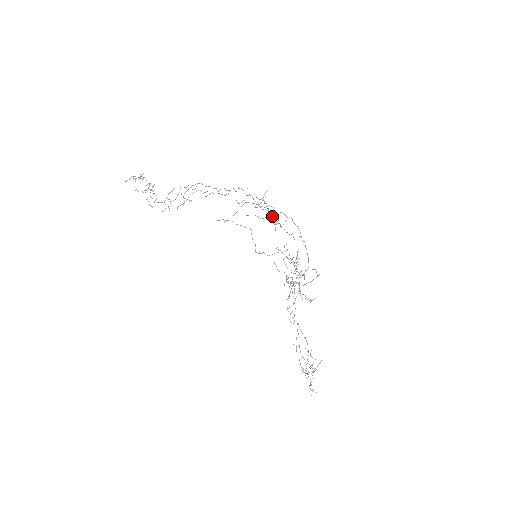
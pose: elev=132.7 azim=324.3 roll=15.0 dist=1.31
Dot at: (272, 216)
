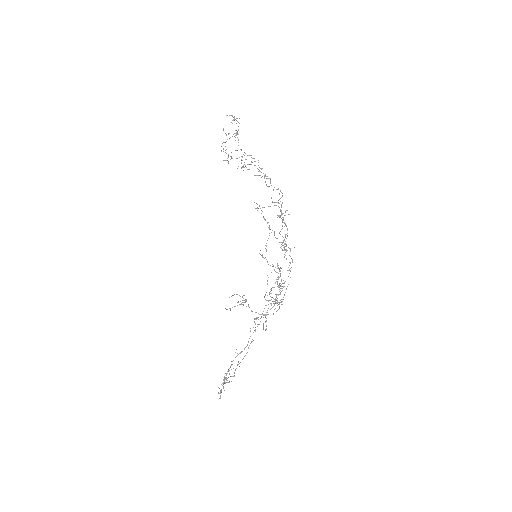
Dot at: occluded
